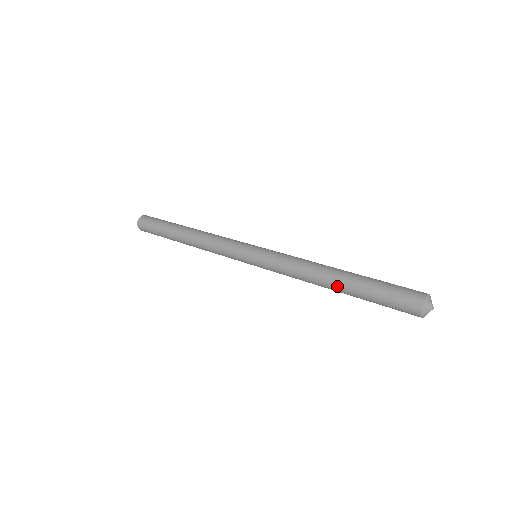
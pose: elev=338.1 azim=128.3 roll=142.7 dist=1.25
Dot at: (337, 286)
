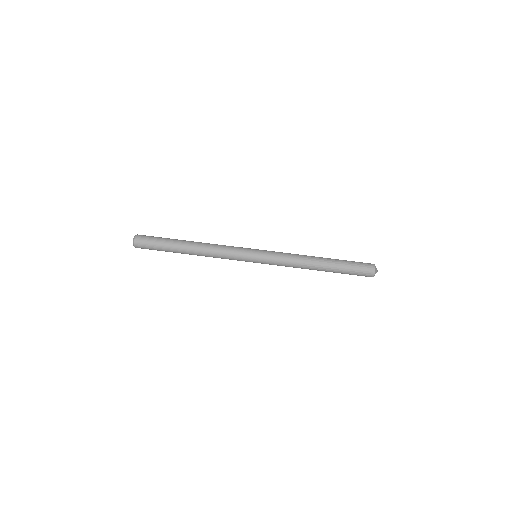
Dot at: occluded
